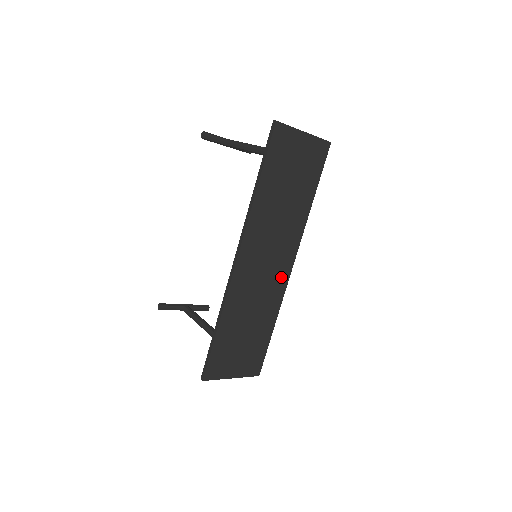
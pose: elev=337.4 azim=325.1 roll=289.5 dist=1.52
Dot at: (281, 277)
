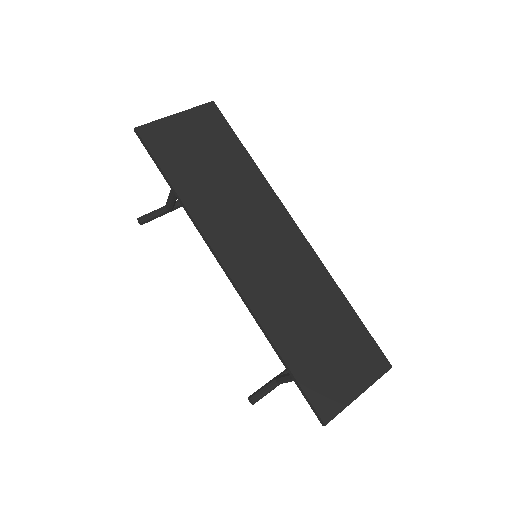
Dot at: (298, 249)
